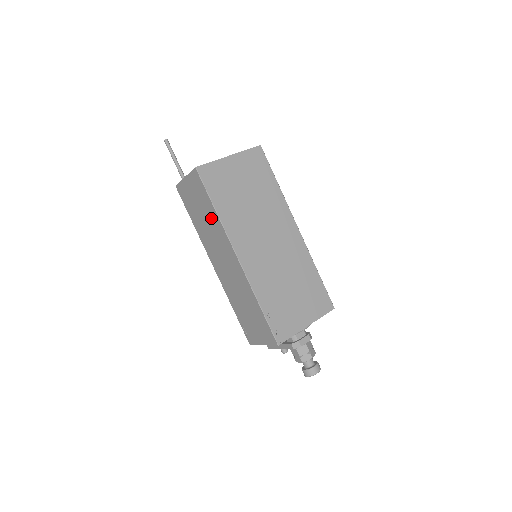
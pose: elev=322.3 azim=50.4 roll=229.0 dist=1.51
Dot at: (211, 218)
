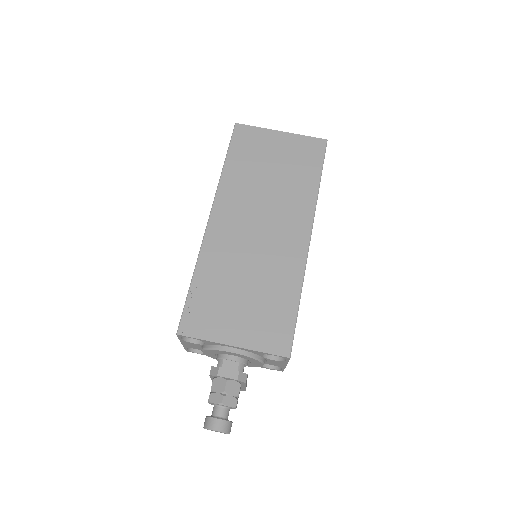
Dot at: occluded
